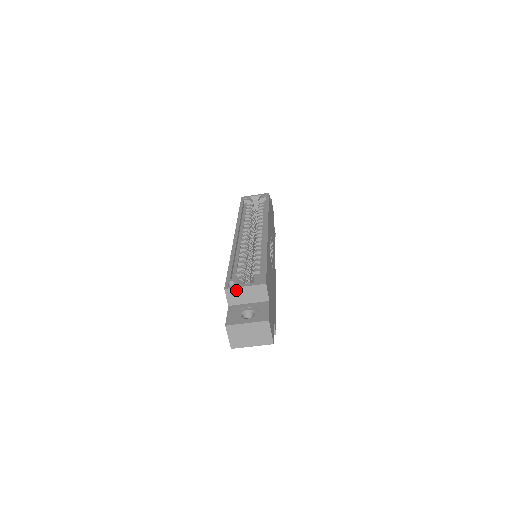
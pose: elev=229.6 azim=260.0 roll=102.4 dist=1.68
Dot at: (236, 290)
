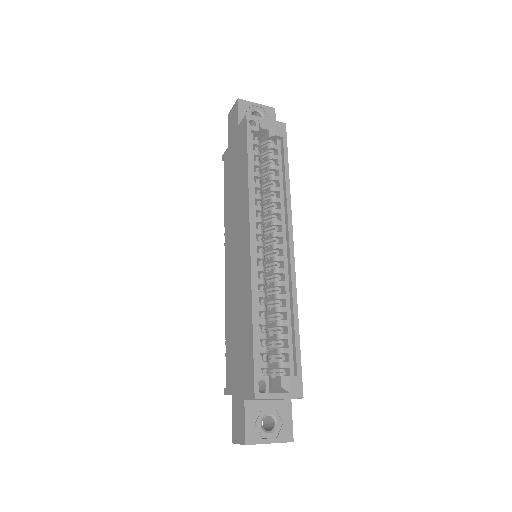
Dot at: occluded
